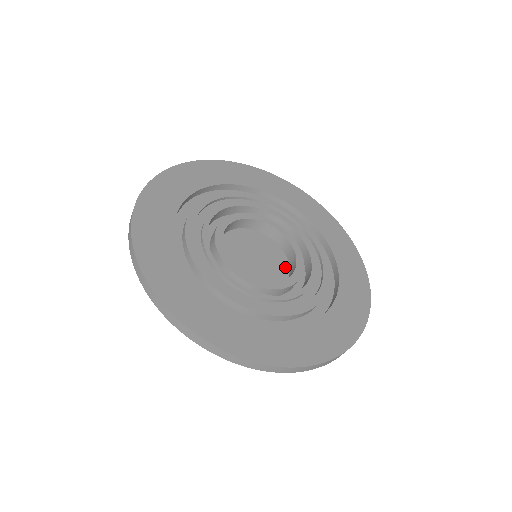
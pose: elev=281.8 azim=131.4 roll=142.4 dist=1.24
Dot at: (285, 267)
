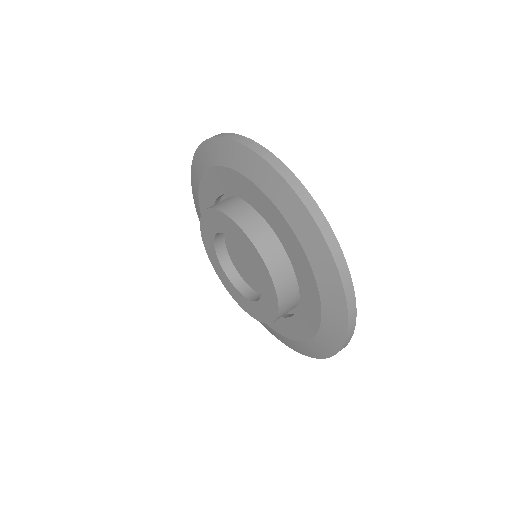
Dot at: occluded
